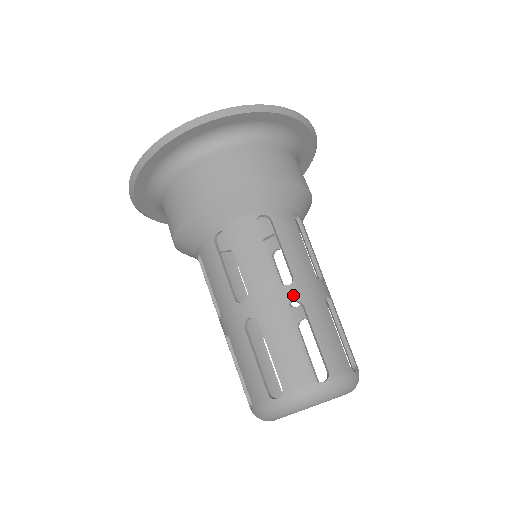
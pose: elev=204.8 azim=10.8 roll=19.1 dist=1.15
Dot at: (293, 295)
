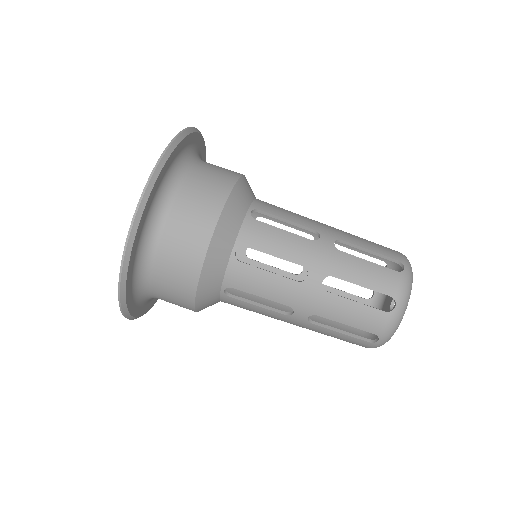
Dot at: (330, 240)
